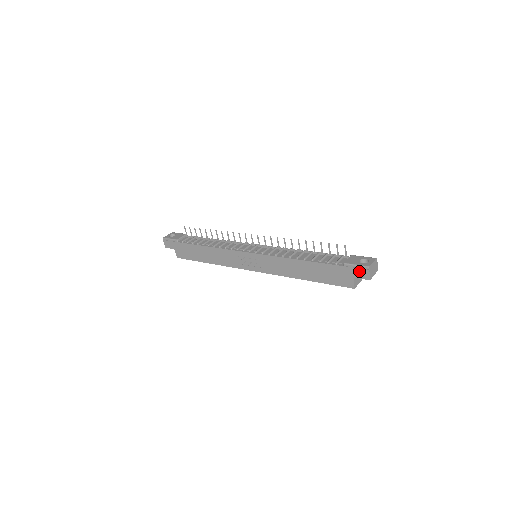
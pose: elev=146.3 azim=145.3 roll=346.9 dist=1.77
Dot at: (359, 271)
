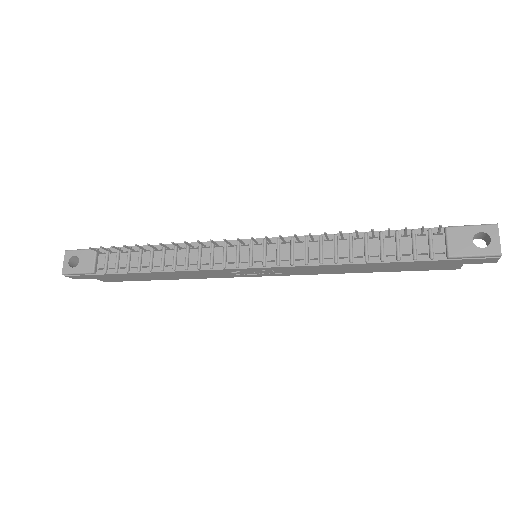
Dot at: (478, 260)
